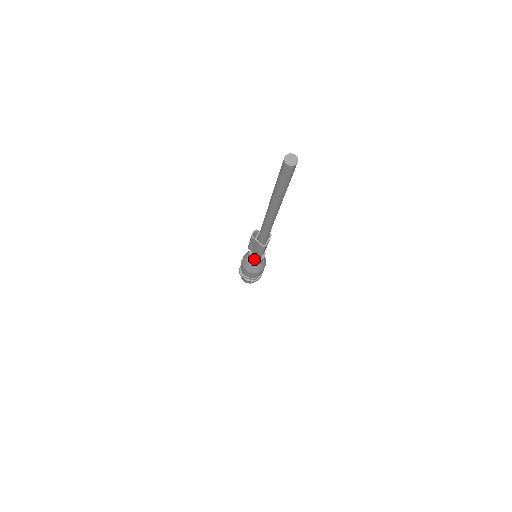
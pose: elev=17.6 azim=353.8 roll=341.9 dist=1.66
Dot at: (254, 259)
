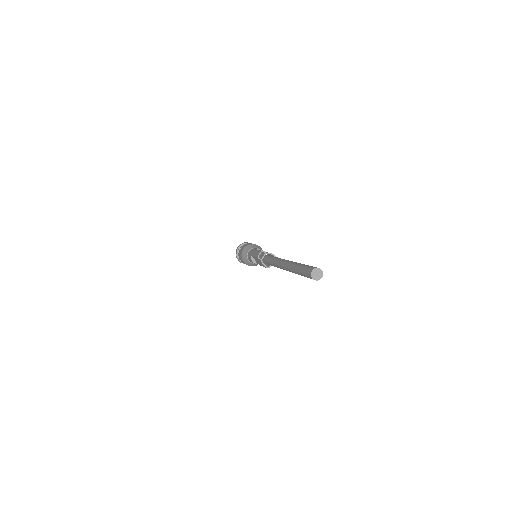
Dot at: (254, 262)
